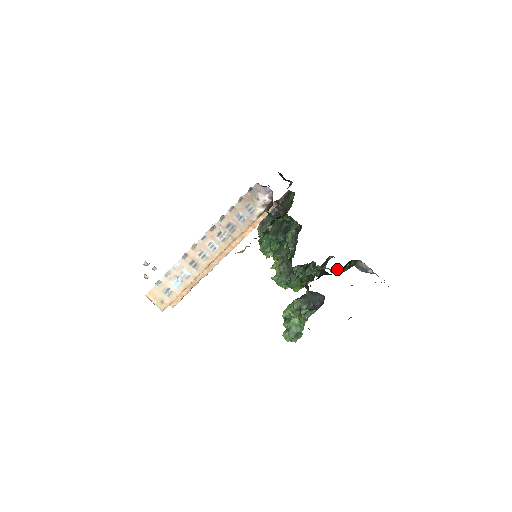
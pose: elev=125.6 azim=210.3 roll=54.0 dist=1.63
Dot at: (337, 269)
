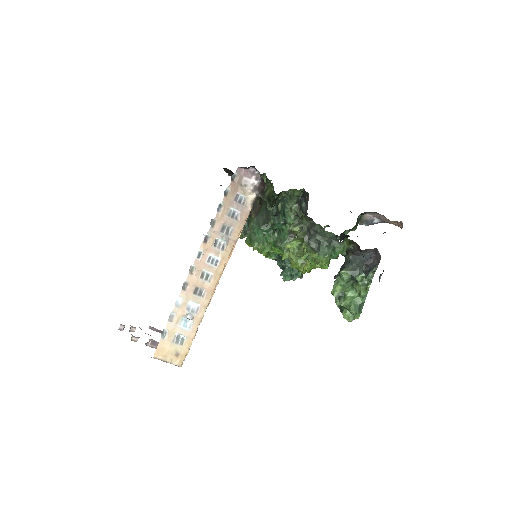
Dot at: (345, 232)
